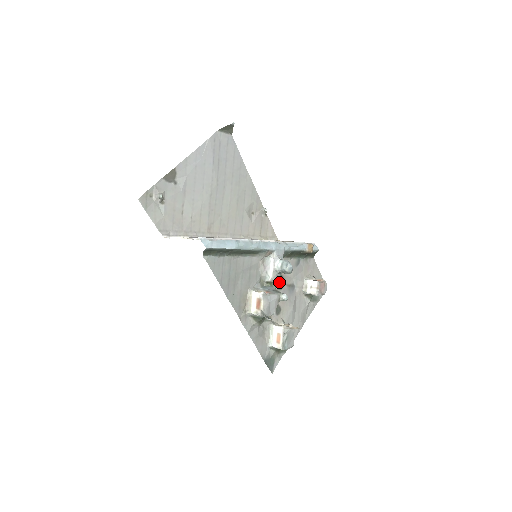
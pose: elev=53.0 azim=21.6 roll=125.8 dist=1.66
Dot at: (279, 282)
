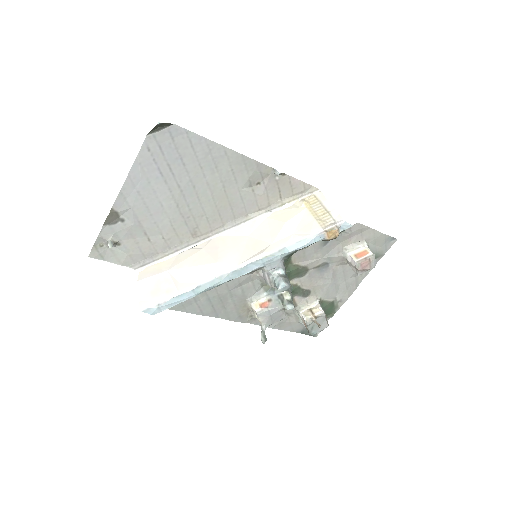
Dot at: (297, 272)
